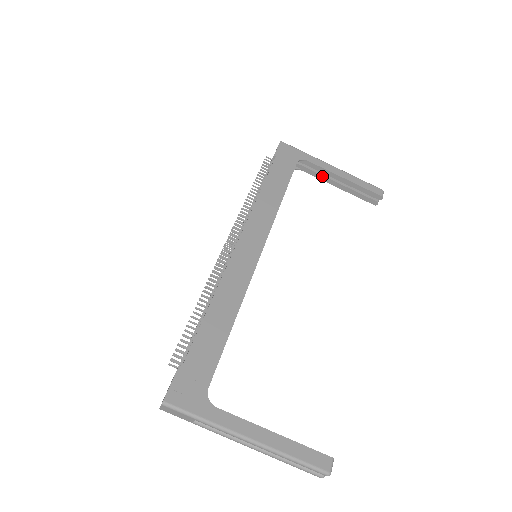
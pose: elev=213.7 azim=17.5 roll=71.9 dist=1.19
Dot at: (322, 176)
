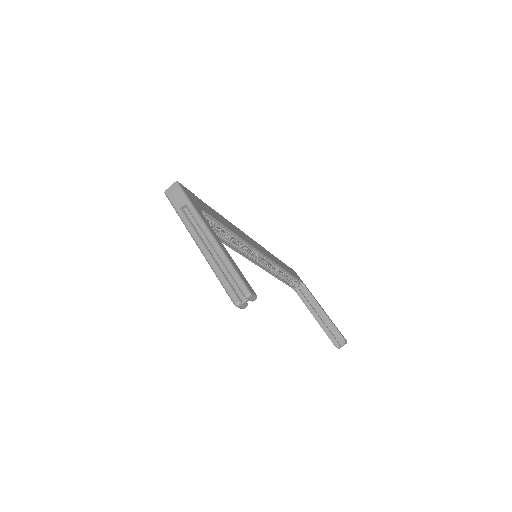
Dot at: (309, 305)
